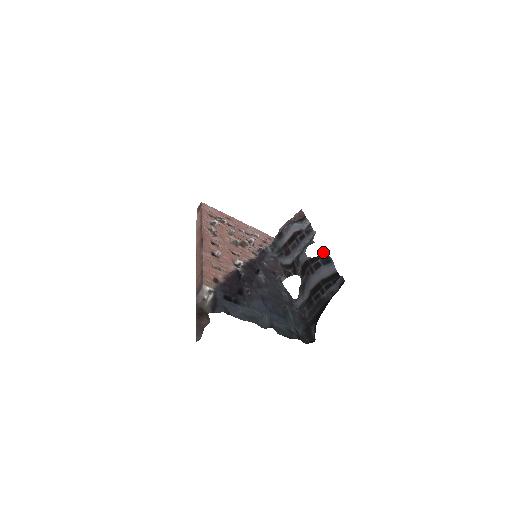
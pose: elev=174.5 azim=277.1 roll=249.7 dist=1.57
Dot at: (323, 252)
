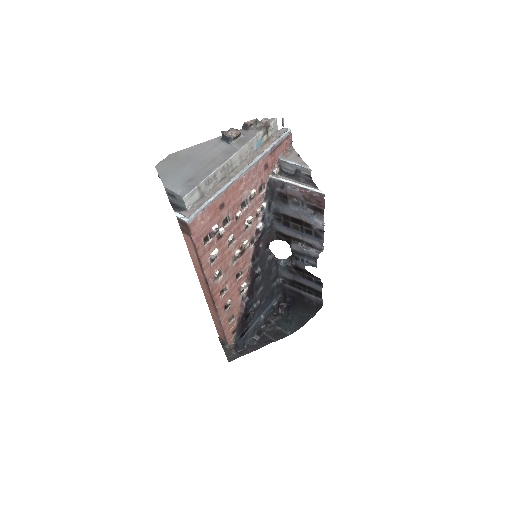
Dot at: (320, 279)
